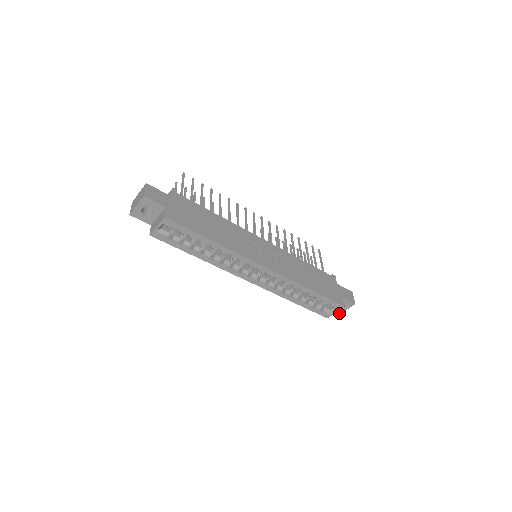
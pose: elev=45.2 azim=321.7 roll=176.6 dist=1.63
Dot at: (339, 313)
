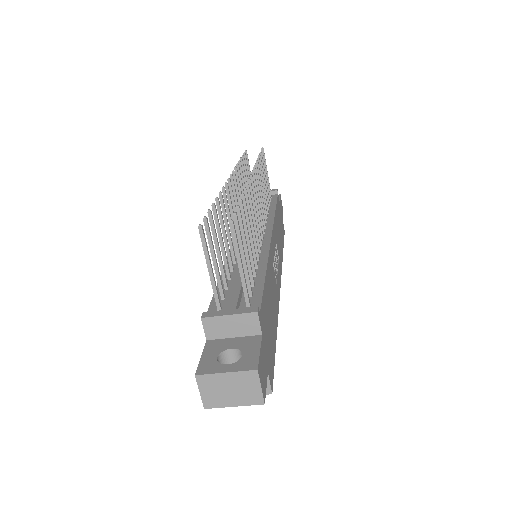
Dot at: occluded
